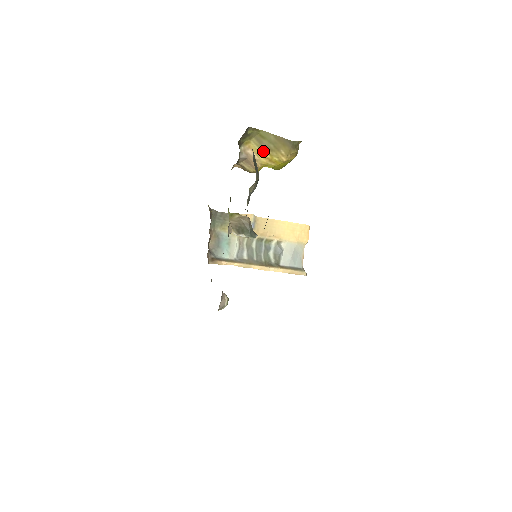
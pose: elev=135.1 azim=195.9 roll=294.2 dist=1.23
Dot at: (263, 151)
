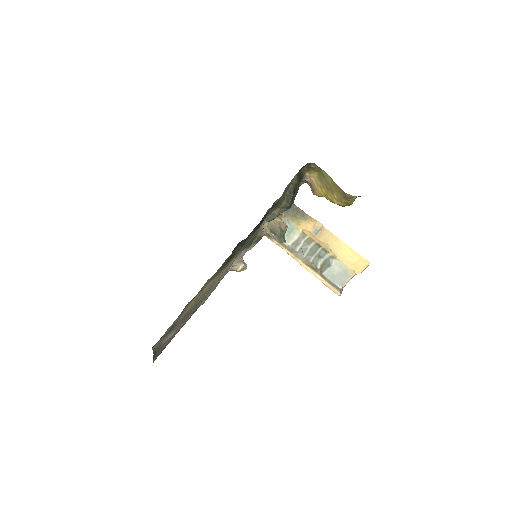
Dot at: (322, 186)
